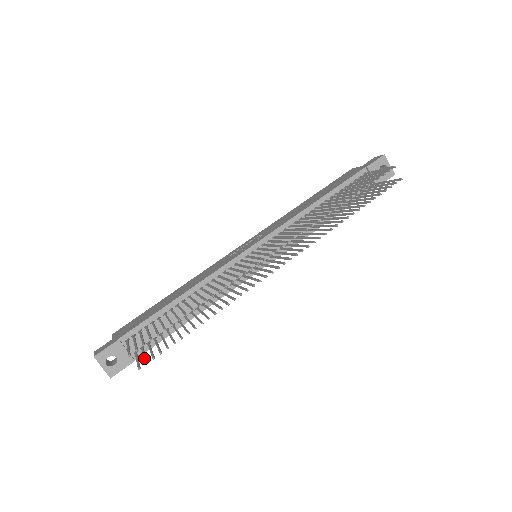
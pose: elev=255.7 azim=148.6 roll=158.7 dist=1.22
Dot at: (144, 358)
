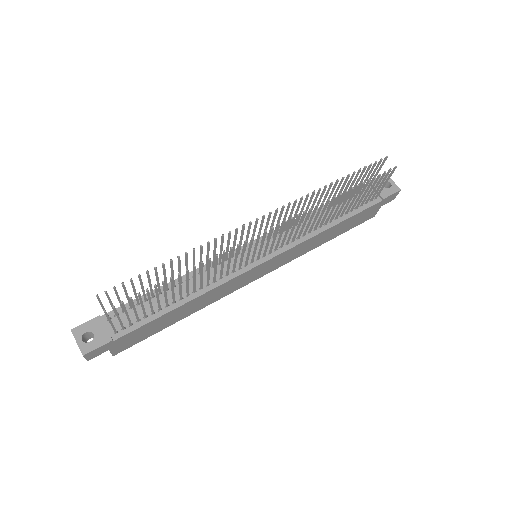
Dot at: (115, 311)
